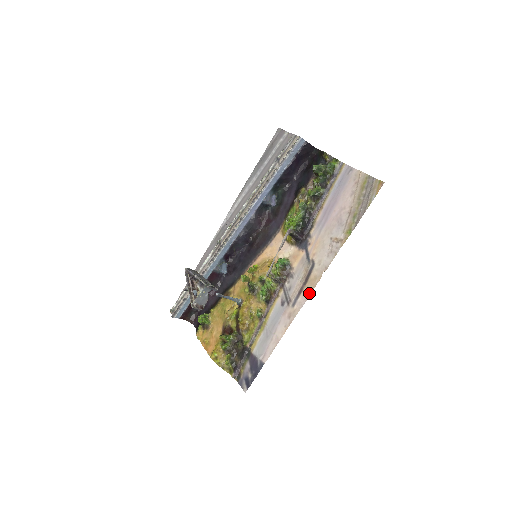
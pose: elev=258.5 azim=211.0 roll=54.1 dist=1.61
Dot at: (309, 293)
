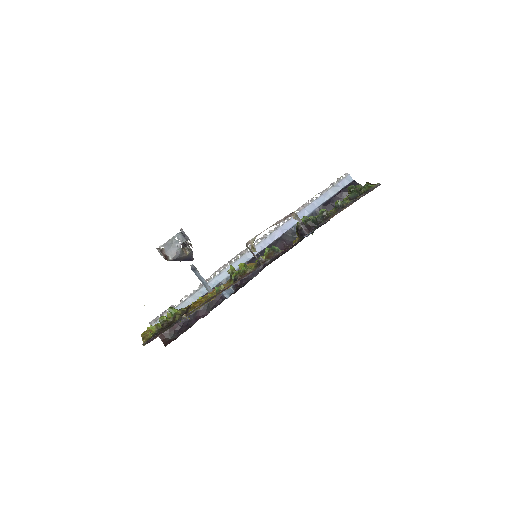
Dot at: occluded
